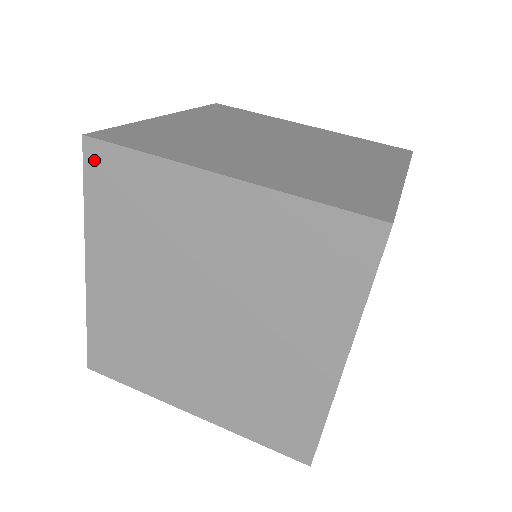
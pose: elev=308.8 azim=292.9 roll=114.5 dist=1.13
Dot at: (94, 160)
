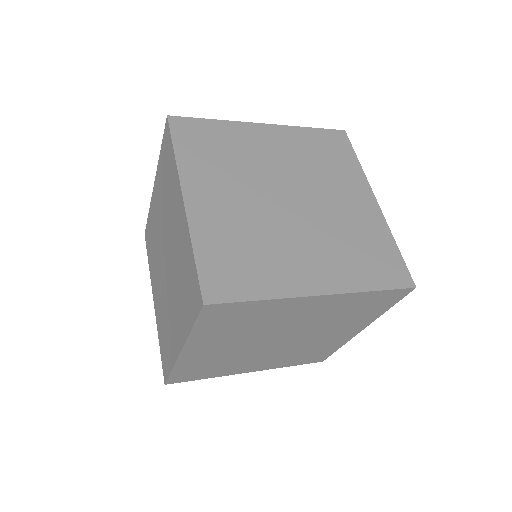
Dot at: (179, 127)
